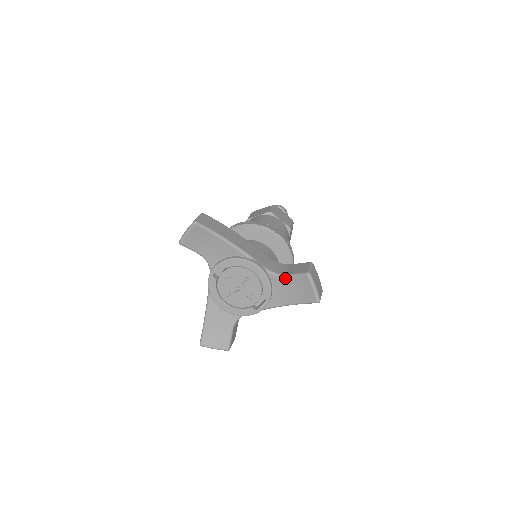
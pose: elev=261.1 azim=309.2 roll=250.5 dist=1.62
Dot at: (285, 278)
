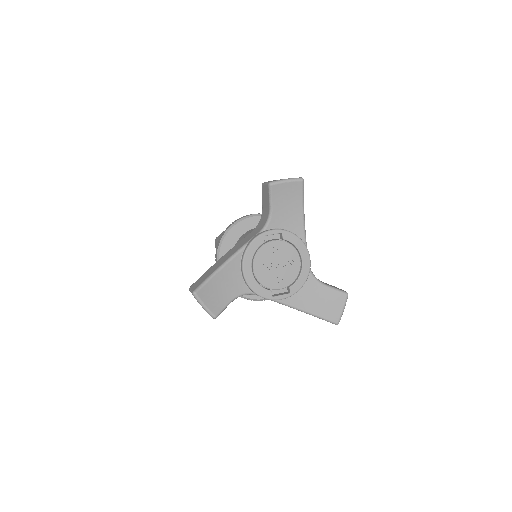
Dot at: (321, 285)
